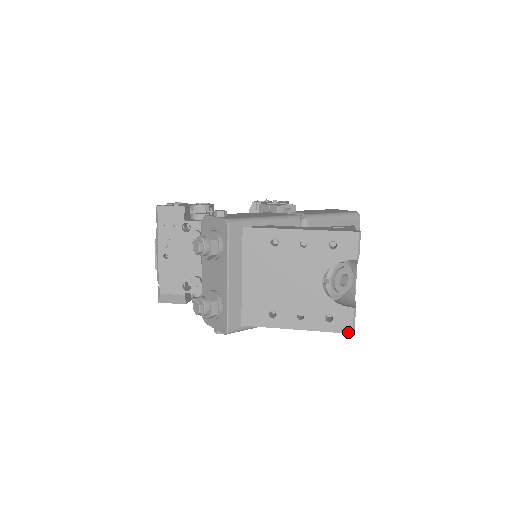
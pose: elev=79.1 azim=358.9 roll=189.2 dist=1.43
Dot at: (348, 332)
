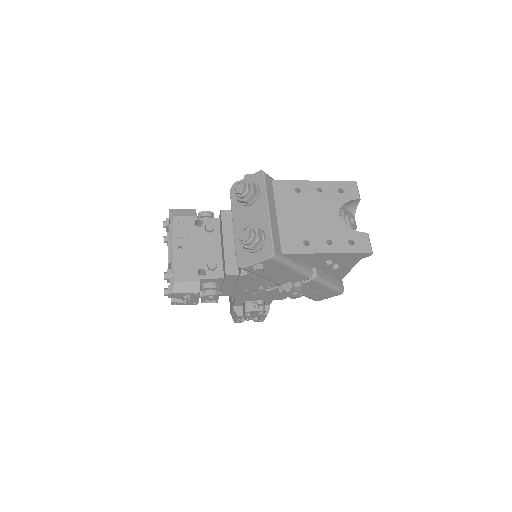
Dot at: (368, 251)
